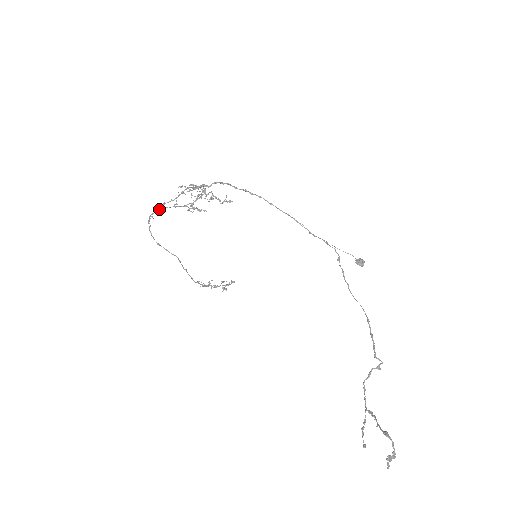
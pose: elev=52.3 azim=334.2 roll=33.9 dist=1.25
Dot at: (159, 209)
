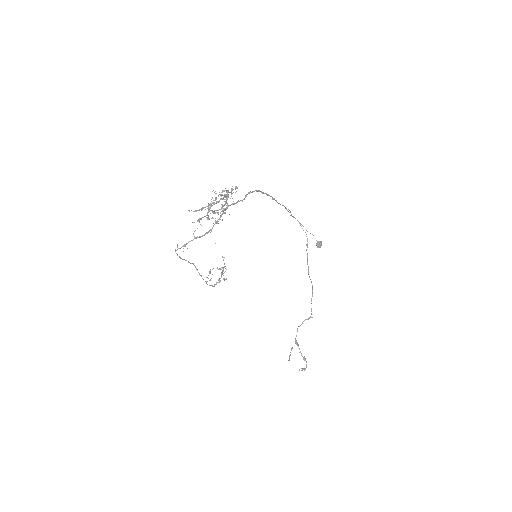
Dot at: occluded
